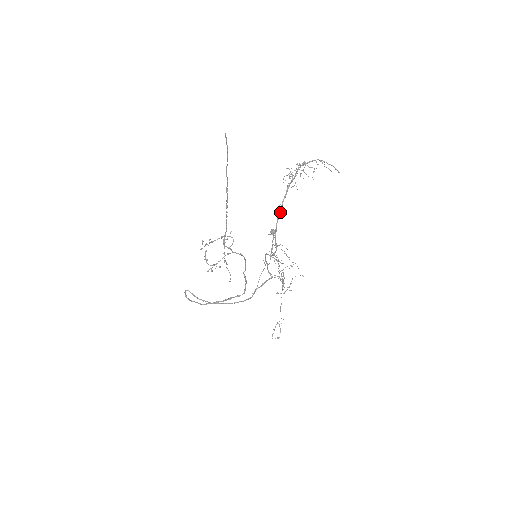
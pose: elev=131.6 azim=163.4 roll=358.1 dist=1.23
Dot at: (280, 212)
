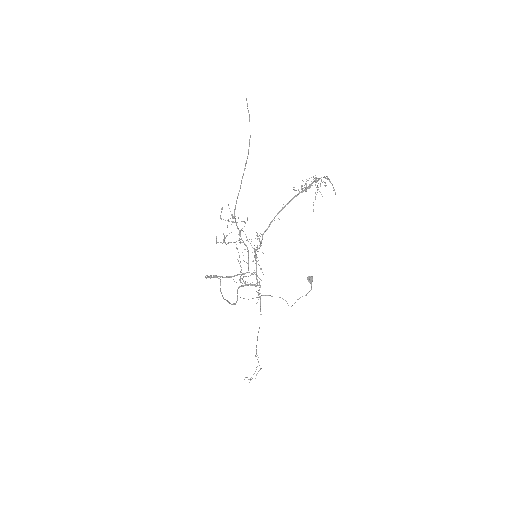
Dot at: (279, 212)
